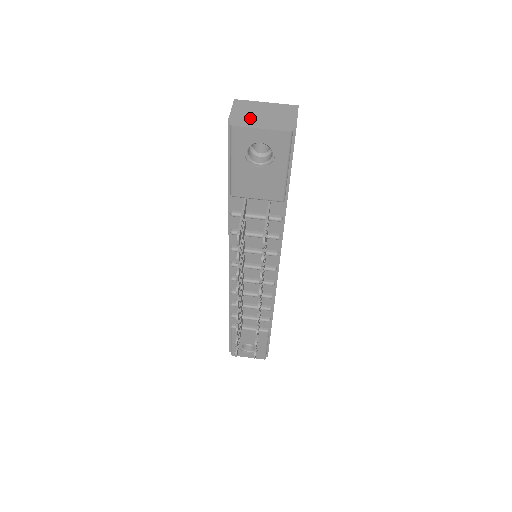
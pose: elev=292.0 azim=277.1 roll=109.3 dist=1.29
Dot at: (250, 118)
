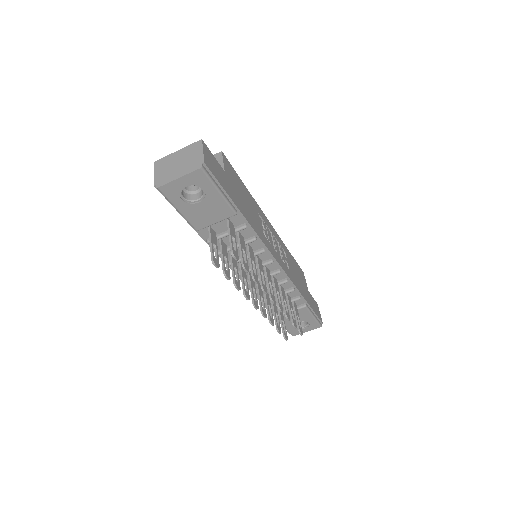
Dot at: (169, 173)
